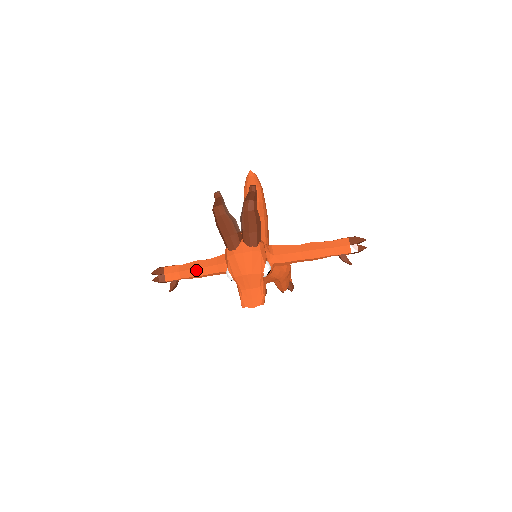
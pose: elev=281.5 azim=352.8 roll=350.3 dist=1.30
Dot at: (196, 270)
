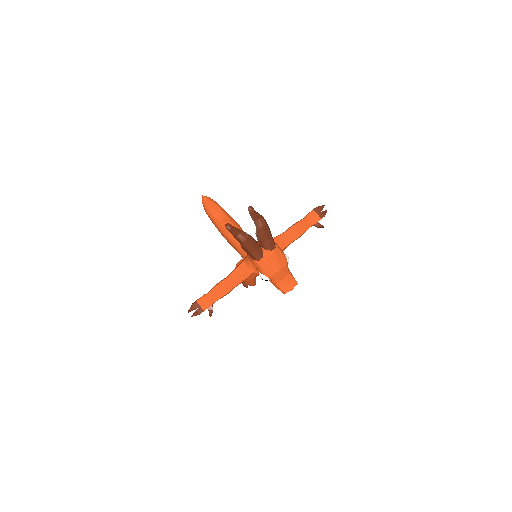
Dot at: (224, 289)
